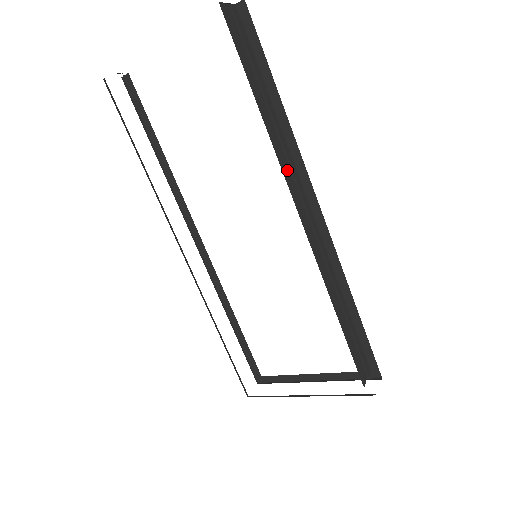
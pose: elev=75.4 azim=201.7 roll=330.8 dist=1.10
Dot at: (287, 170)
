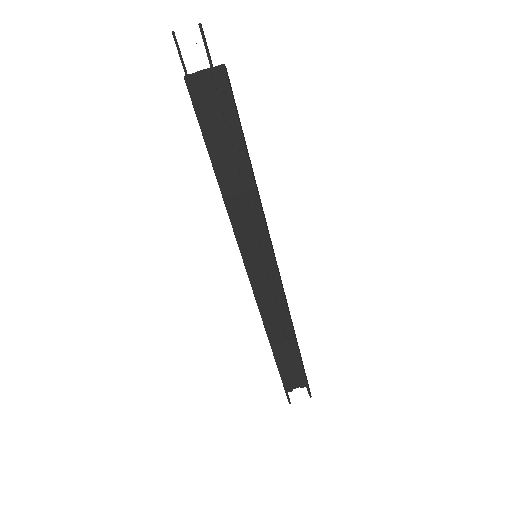
Dot at: (251, 240)
